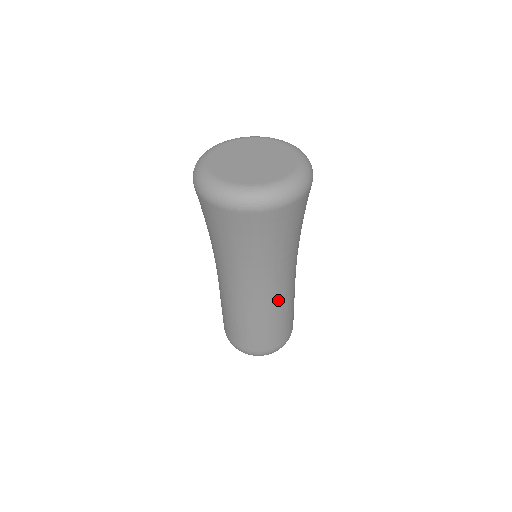
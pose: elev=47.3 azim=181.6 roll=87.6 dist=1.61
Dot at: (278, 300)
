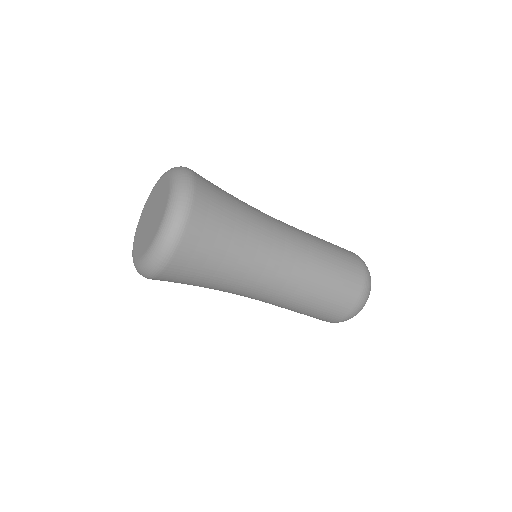
Dot at: (305, 253)
